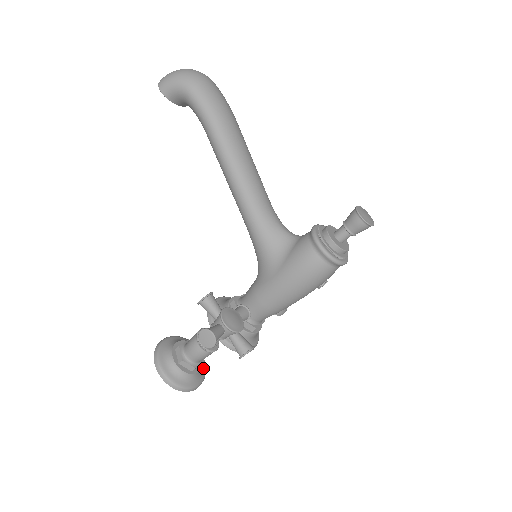
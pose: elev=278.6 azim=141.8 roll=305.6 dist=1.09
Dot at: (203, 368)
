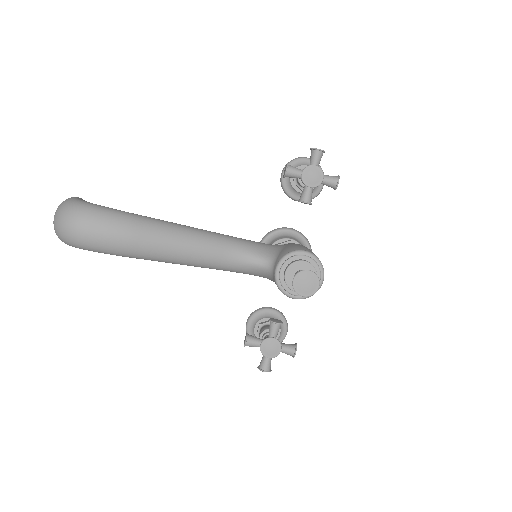
Dot at: occluded
